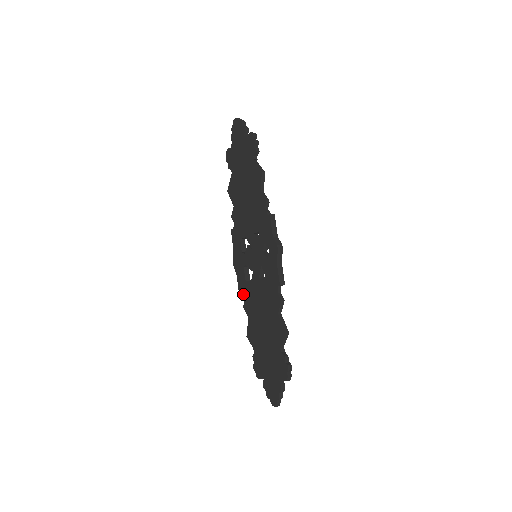
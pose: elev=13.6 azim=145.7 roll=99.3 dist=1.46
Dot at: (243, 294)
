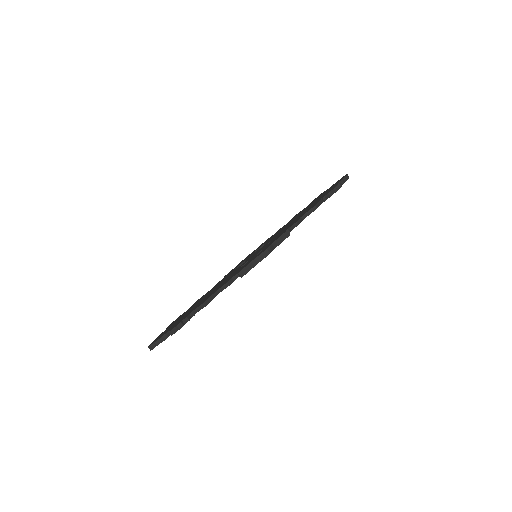
Dot at: occluded
